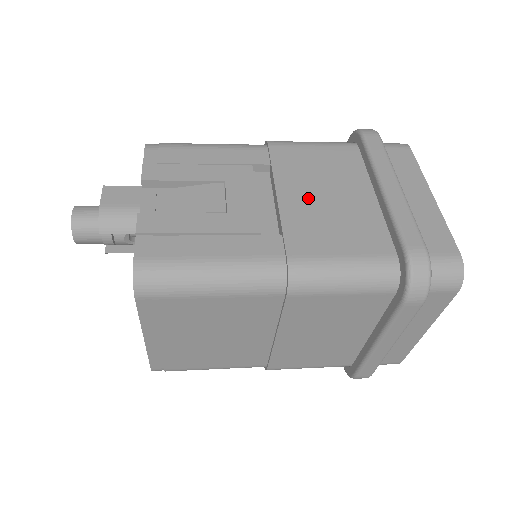
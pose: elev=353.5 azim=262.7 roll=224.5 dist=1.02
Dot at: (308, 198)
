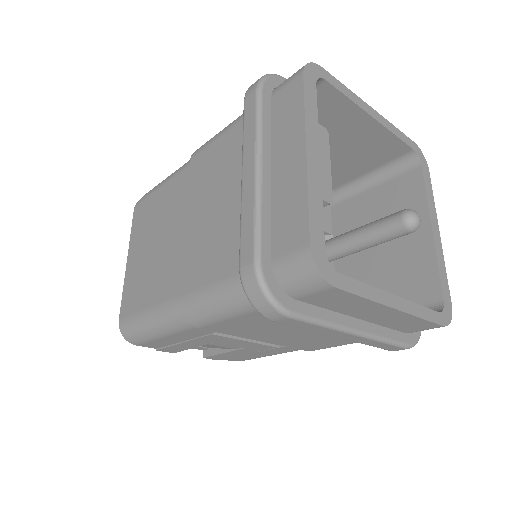
Dot at: occluded
